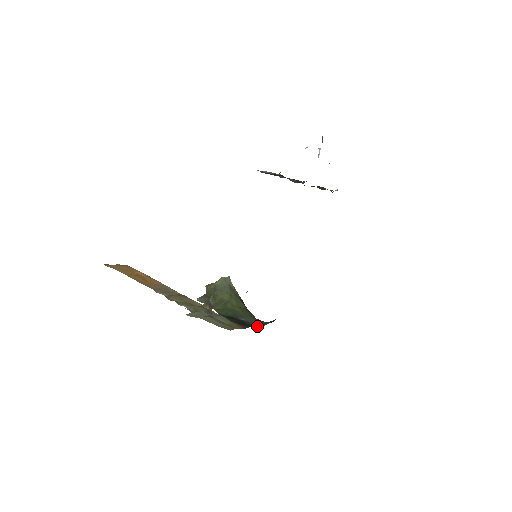
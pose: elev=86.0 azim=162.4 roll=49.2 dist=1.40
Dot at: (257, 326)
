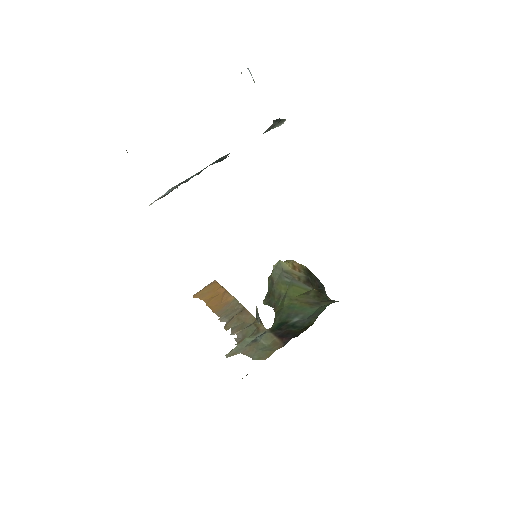
Dot at: (309, 324)
